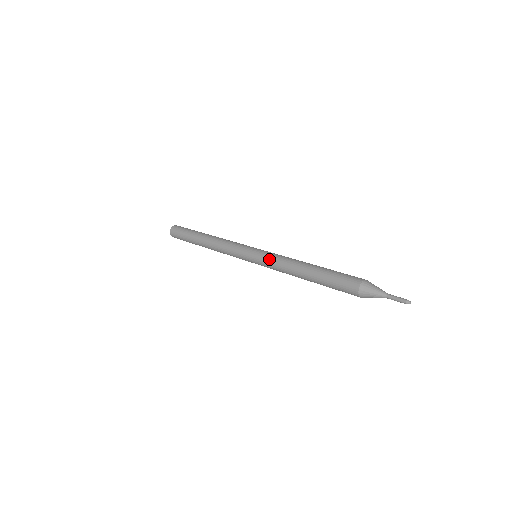
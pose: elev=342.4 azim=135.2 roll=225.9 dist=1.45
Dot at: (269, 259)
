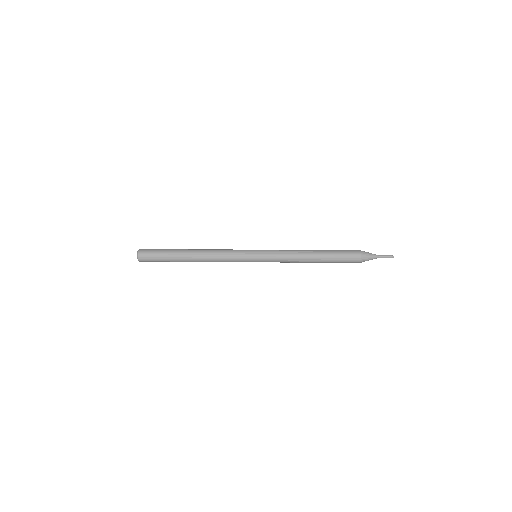
Dot at: occluded
